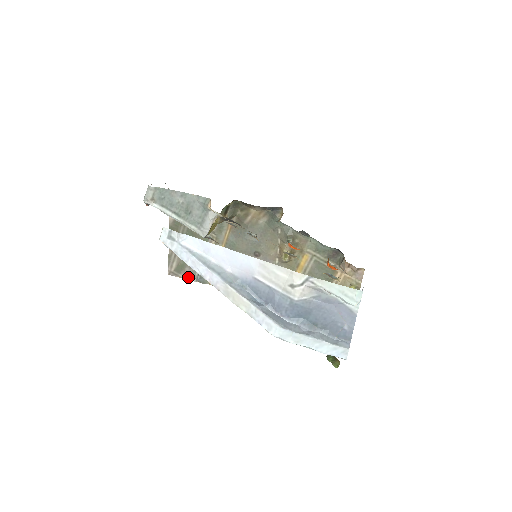
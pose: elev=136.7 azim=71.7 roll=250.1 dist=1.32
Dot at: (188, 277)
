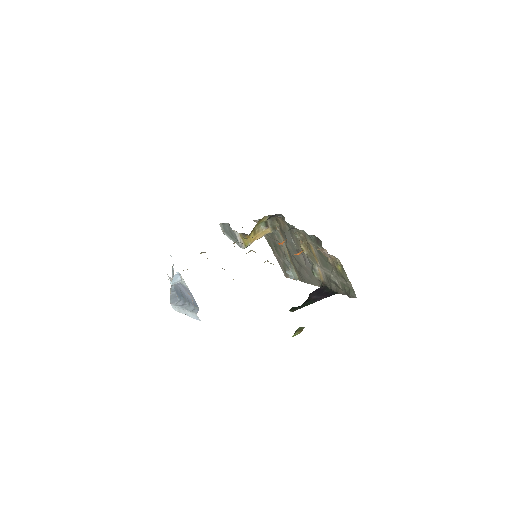
Dot at: occluded
